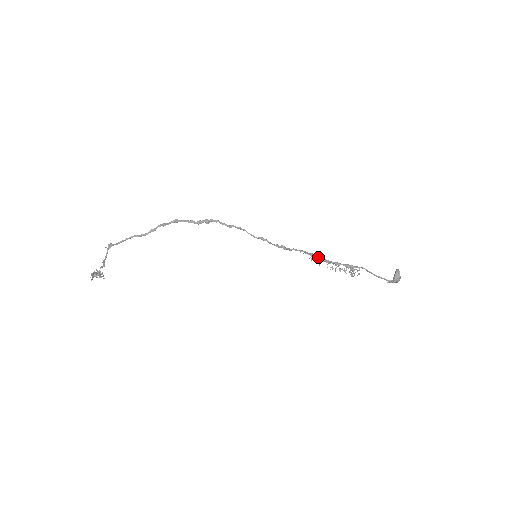
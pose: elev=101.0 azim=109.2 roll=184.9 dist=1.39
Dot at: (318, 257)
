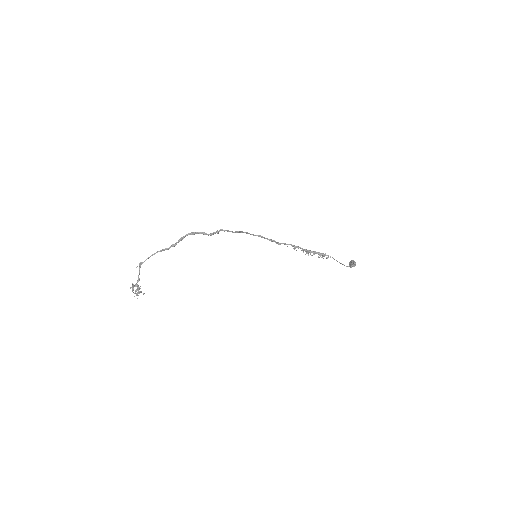
Dot at: (300, 248)
